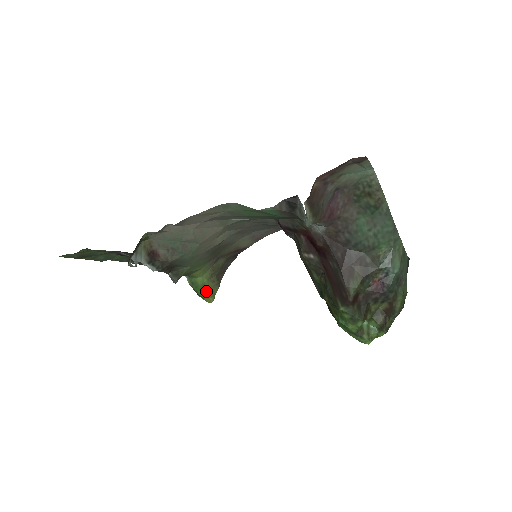
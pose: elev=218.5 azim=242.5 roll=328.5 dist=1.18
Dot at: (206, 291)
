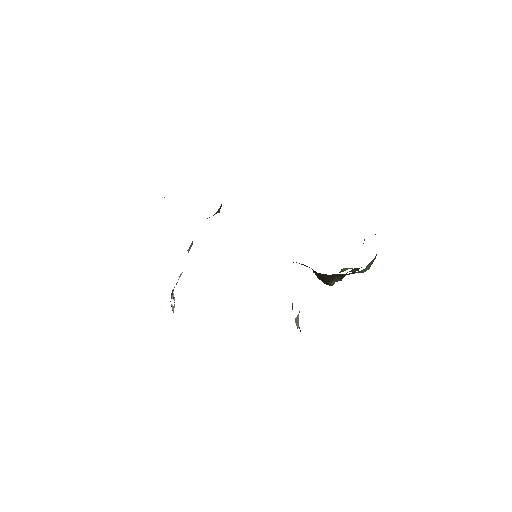
Dot at: occluded
